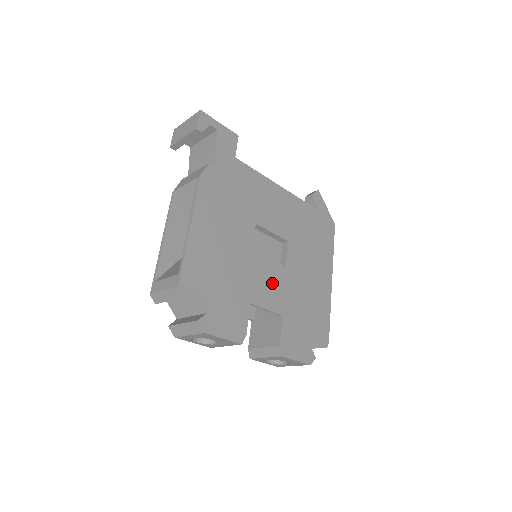
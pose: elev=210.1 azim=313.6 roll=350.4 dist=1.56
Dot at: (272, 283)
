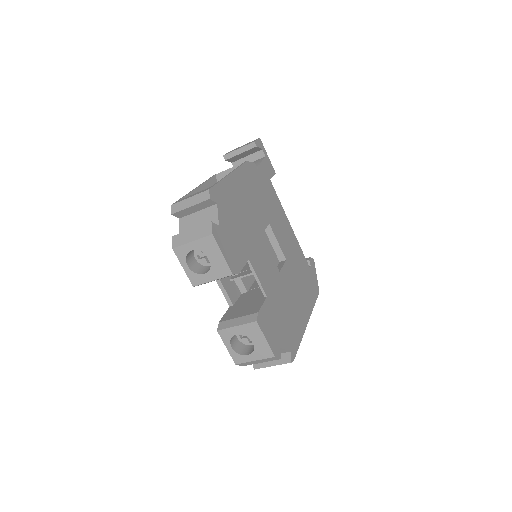
Dot at: (267, 268)
